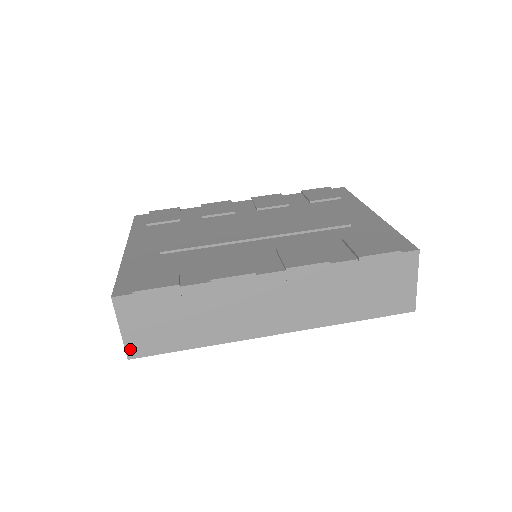
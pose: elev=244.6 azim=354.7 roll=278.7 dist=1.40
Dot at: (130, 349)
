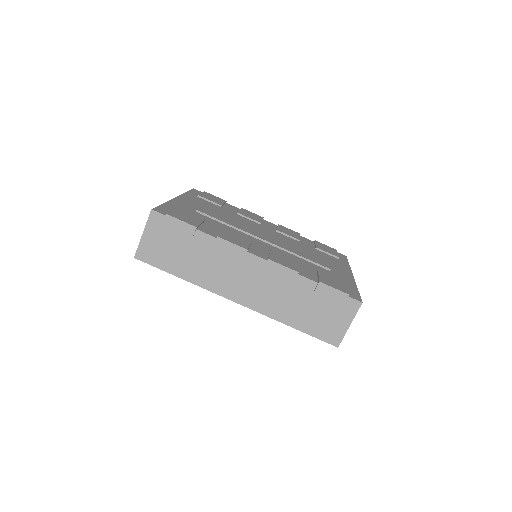
Dot at: (140, 251)
